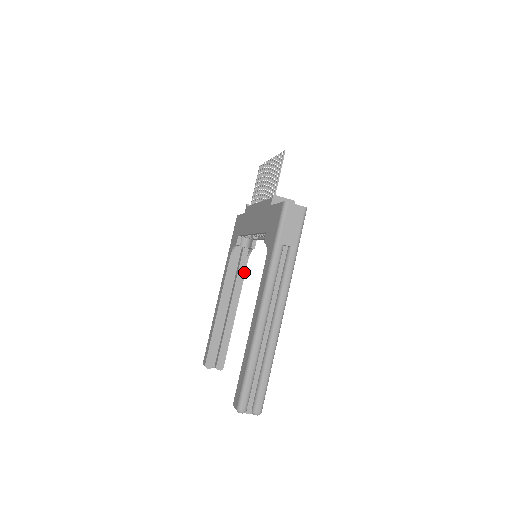
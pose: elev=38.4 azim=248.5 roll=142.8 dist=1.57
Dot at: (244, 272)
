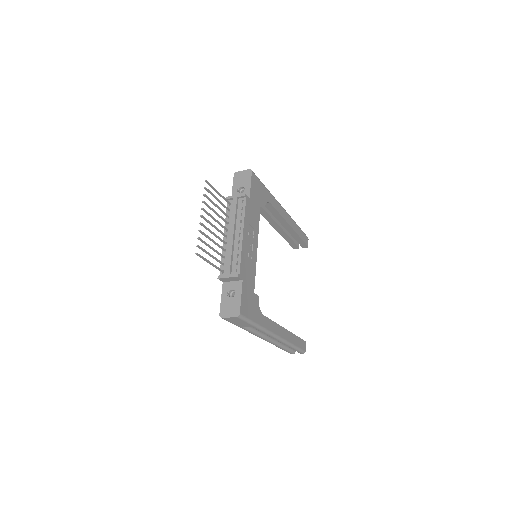
Dot at: (274, 209)
